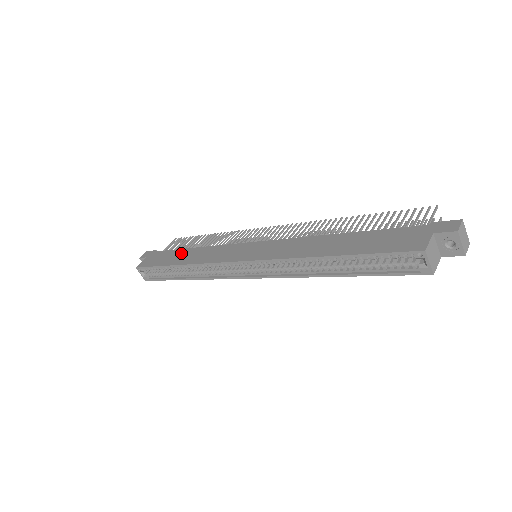
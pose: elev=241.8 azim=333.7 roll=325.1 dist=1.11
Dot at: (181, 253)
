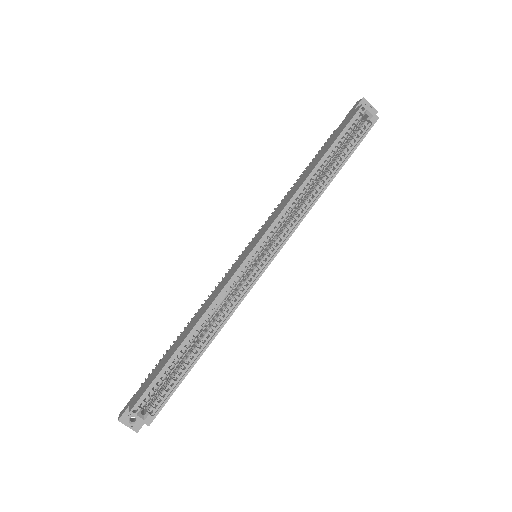
Dot at: (176, 343)
